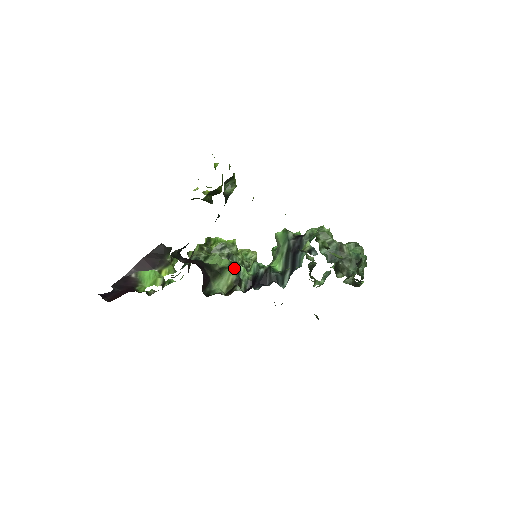
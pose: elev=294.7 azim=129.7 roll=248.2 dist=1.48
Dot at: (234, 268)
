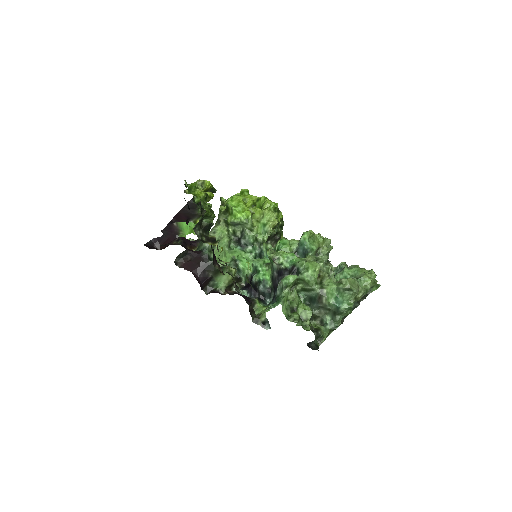
Dot at: (233, 267)
